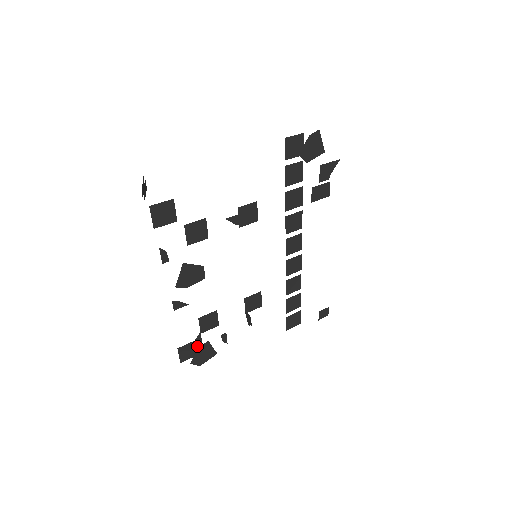
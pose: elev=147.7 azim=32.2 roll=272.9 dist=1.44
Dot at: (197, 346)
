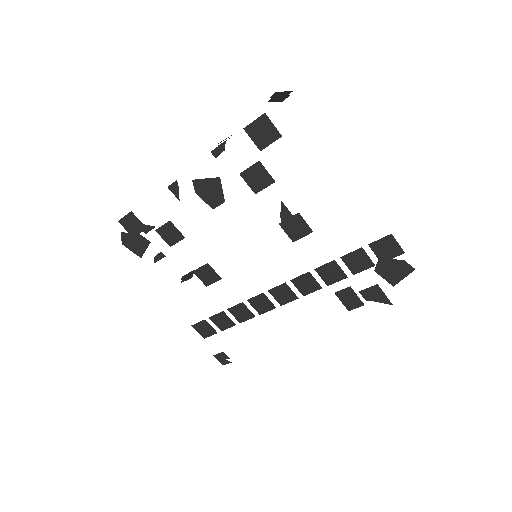
Dot at: occluded
